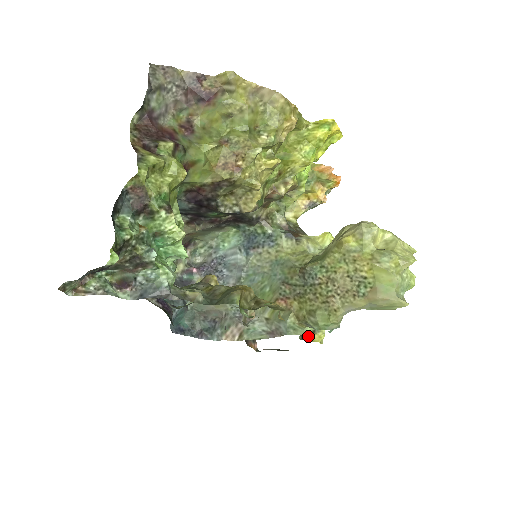
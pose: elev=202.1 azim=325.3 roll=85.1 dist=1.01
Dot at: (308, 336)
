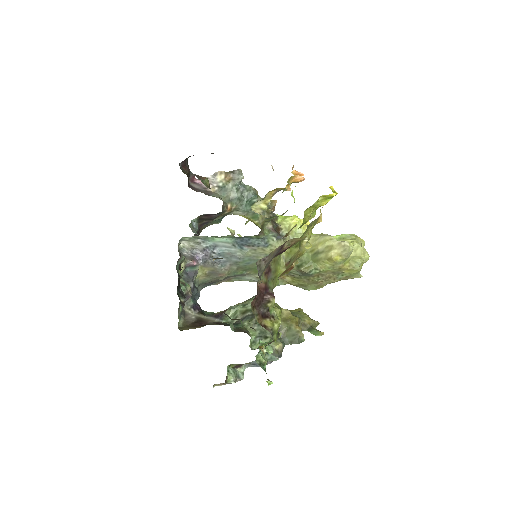
Dot at: occluded
